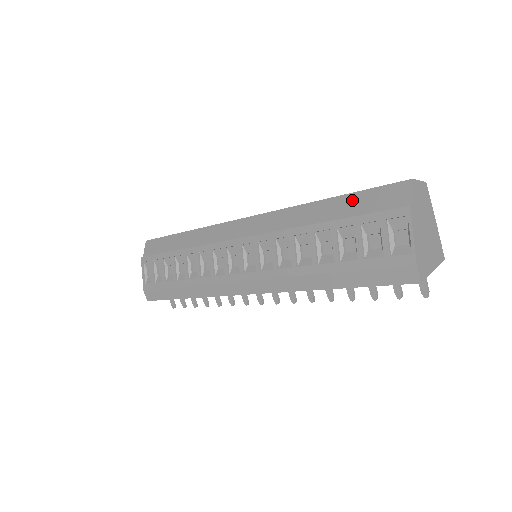
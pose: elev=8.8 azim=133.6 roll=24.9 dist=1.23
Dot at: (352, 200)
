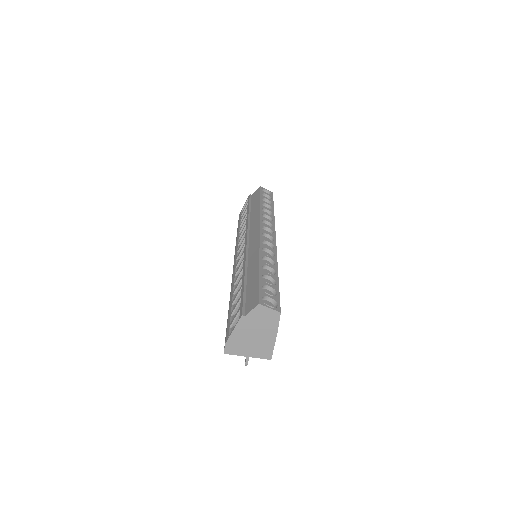
Dot at: (255, 281)
